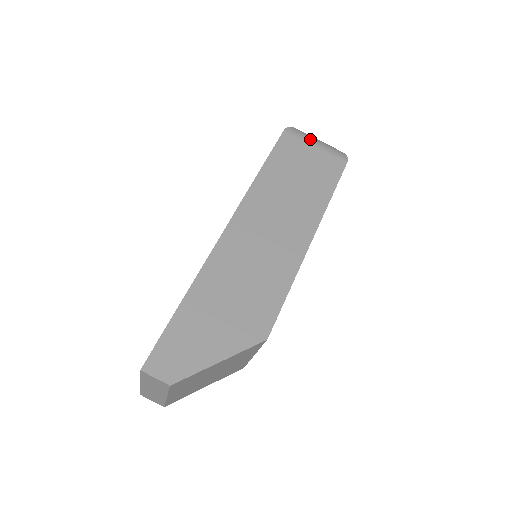
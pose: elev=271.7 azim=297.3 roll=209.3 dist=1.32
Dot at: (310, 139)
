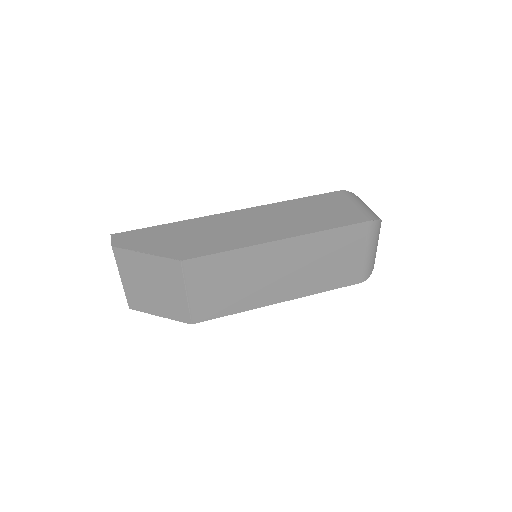
Dot at: (357, 201)
